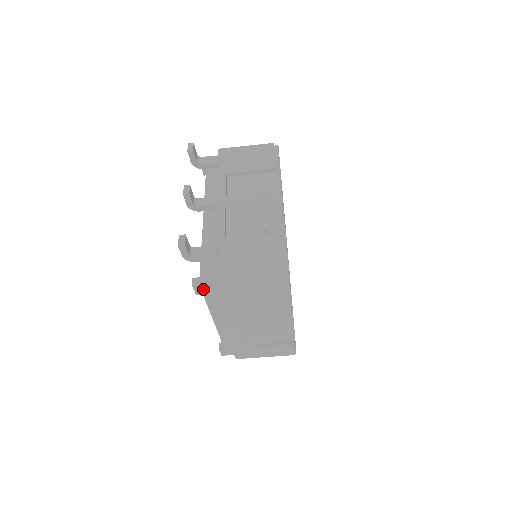
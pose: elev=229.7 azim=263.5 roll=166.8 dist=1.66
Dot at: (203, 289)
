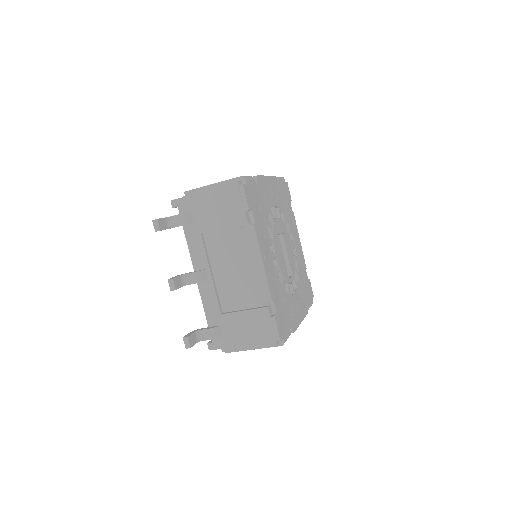
Dot at: occluded
